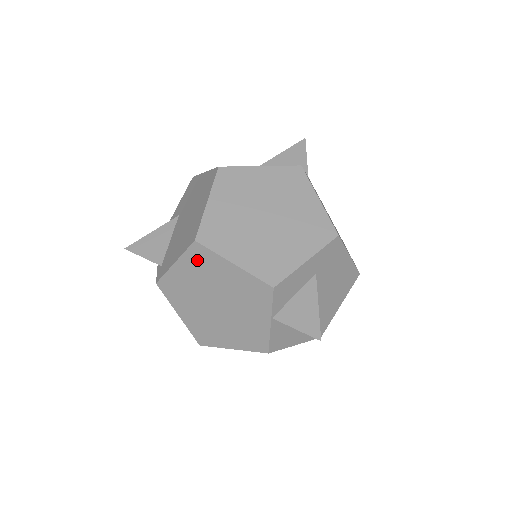
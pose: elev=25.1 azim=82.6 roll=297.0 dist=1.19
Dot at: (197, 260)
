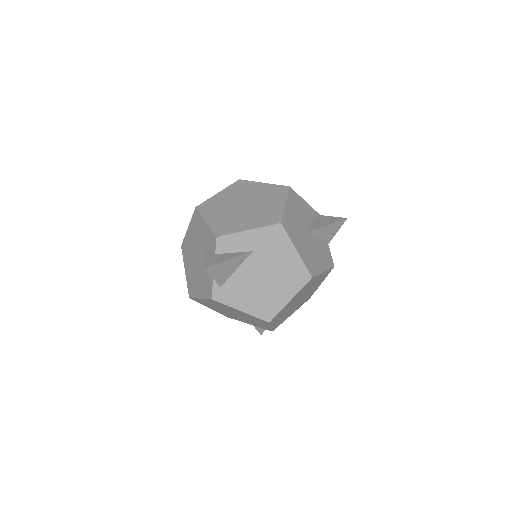
Dot at: (256, 319)
